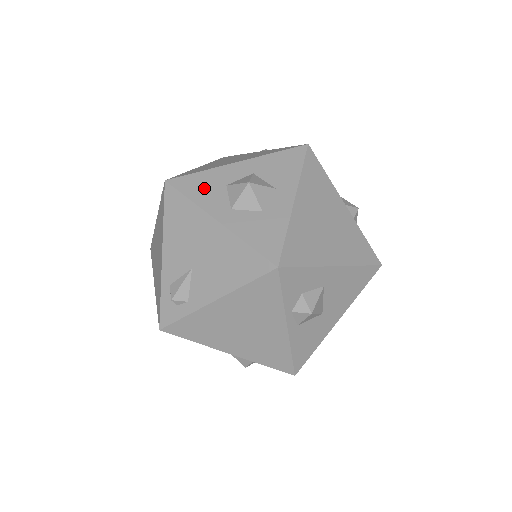
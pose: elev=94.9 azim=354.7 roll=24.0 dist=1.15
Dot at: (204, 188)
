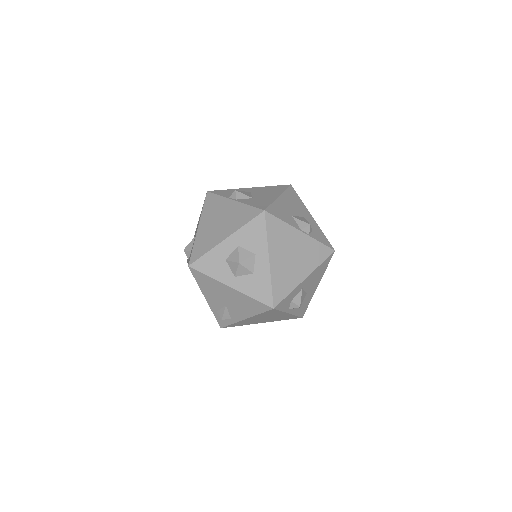
Dot at: (213, 266)
